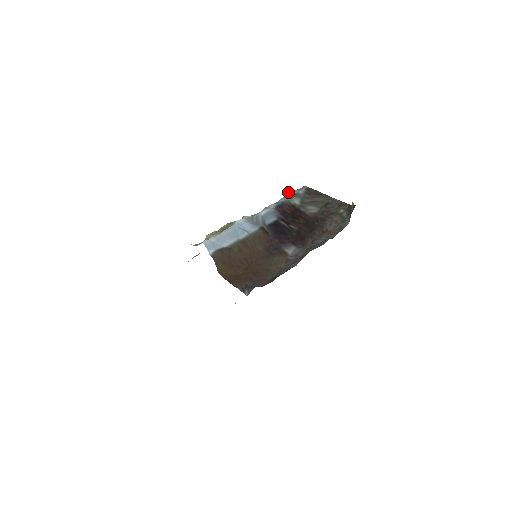
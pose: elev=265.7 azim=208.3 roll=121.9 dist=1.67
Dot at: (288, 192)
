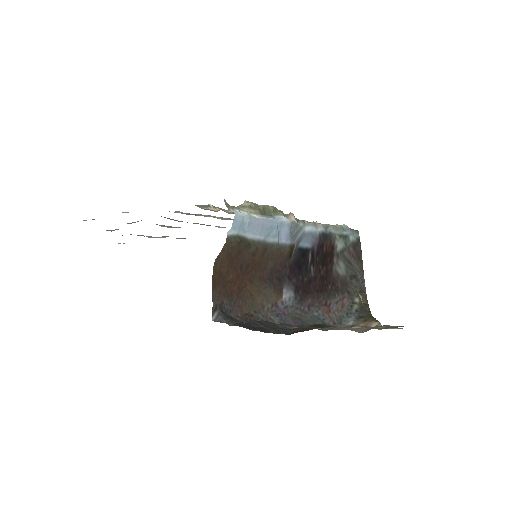
Dot at: (344, 225)
